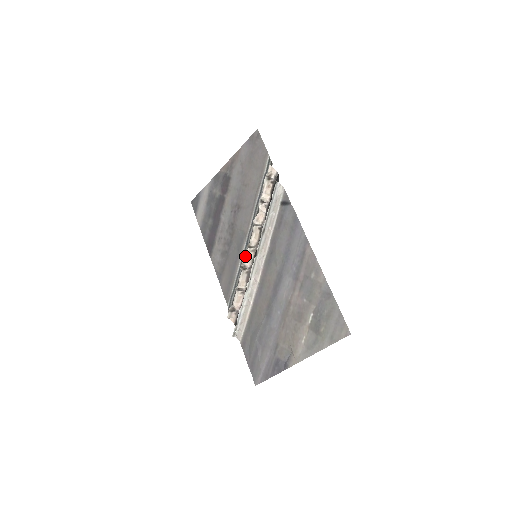
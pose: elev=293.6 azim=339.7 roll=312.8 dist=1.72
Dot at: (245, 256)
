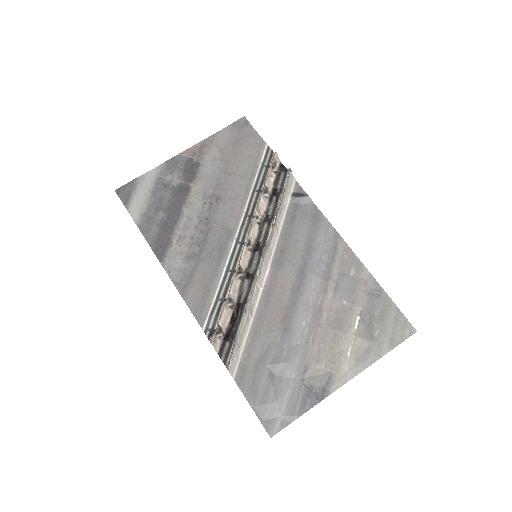
Dot at: (241, 255)
